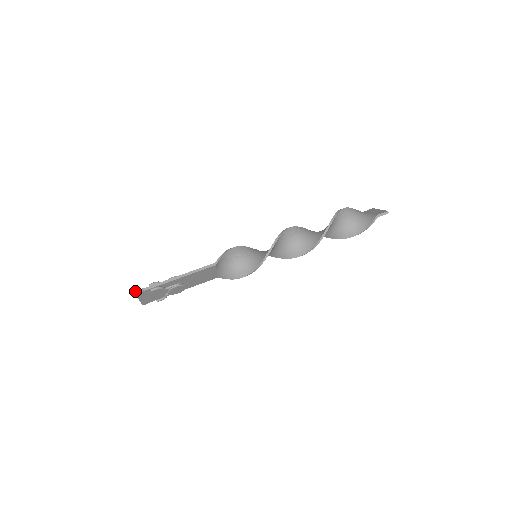
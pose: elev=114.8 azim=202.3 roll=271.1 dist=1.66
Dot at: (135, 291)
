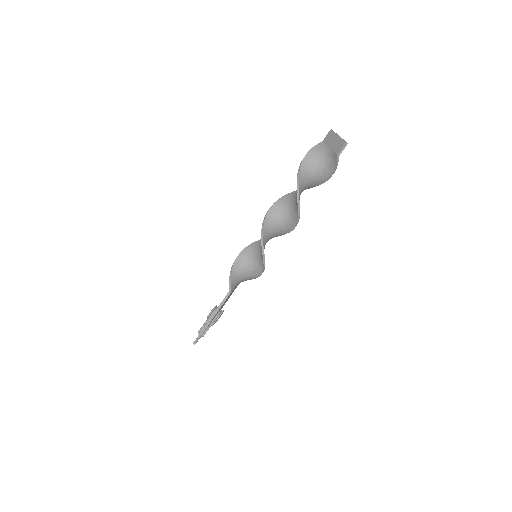
Dot at: (193, 343)
